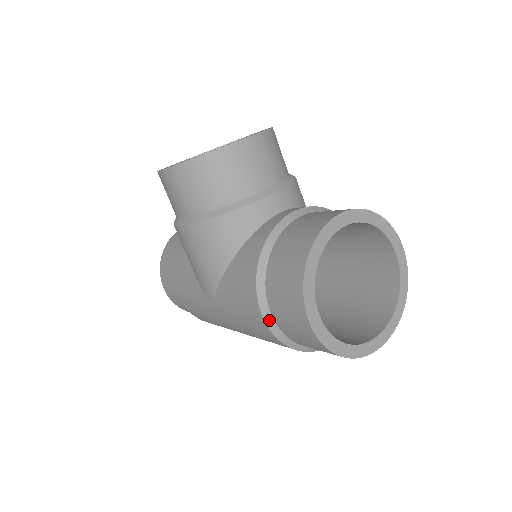
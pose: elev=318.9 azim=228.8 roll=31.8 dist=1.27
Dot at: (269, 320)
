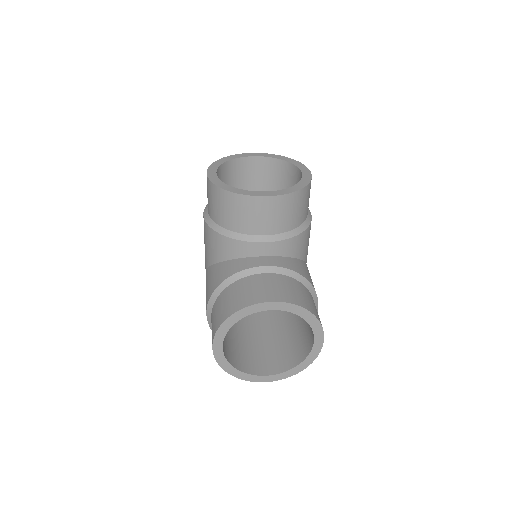
Dot at: (209, 319)
